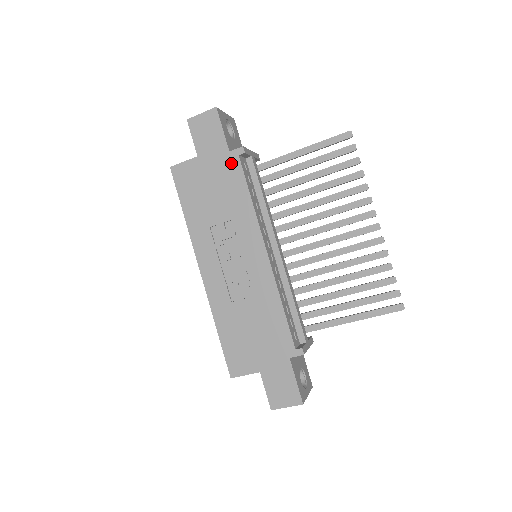
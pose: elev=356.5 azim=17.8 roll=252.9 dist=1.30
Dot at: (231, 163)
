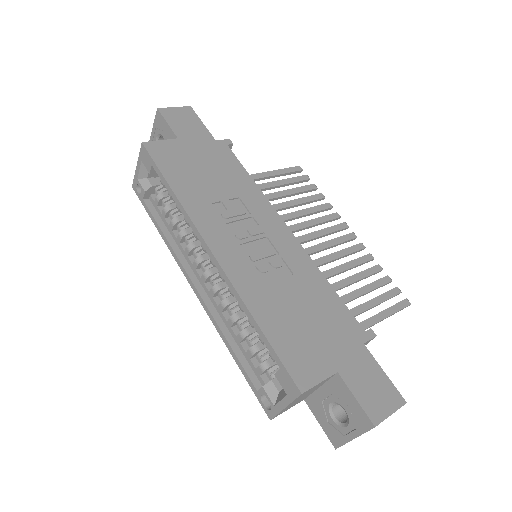
Dot at: (221, 149)
